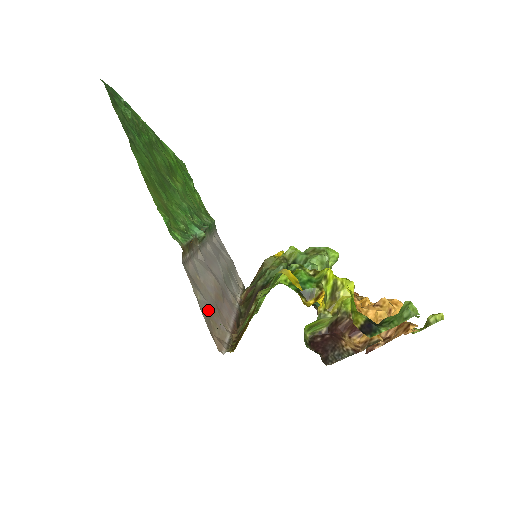
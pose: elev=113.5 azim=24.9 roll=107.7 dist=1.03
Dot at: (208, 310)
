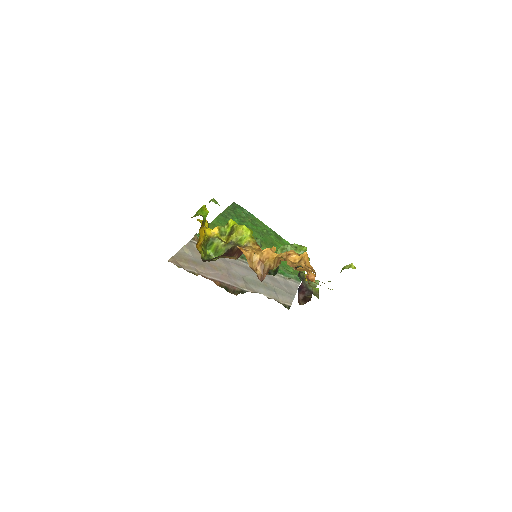
Dot at: (189, 258)
